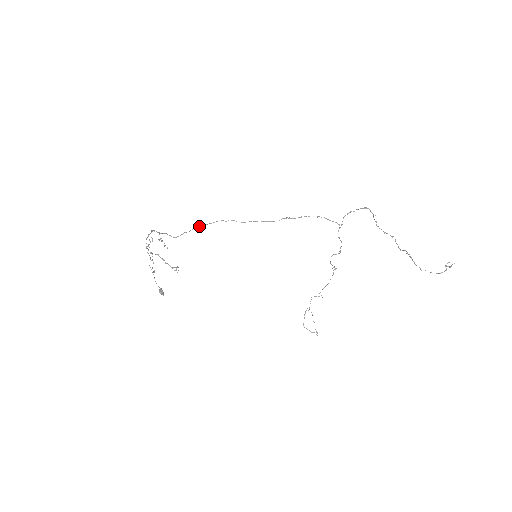
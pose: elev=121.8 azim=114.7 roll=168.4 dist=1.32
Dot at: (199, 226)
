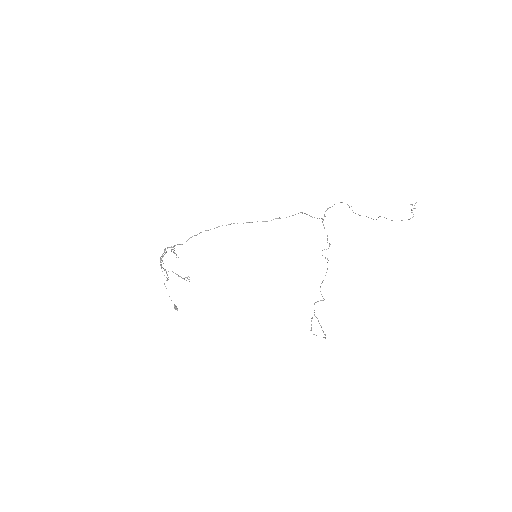
Dot at: occluded
